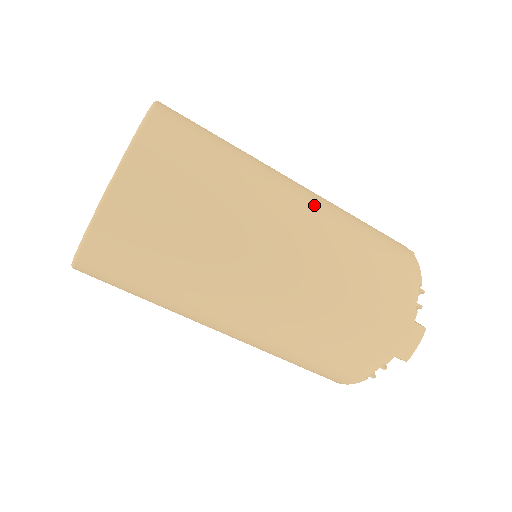
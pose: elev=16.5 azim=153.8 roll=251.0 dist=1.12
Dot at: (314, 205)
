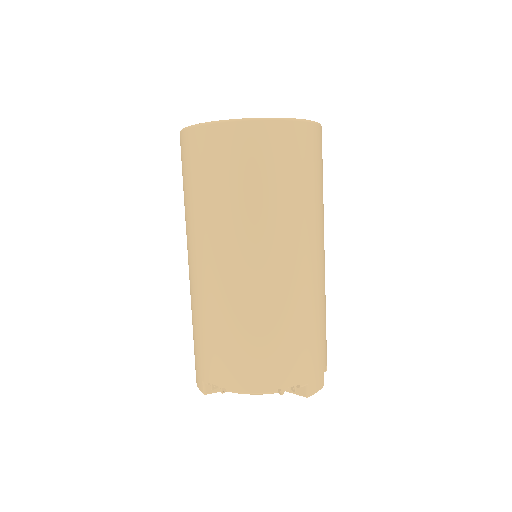
Dot at: occluded
